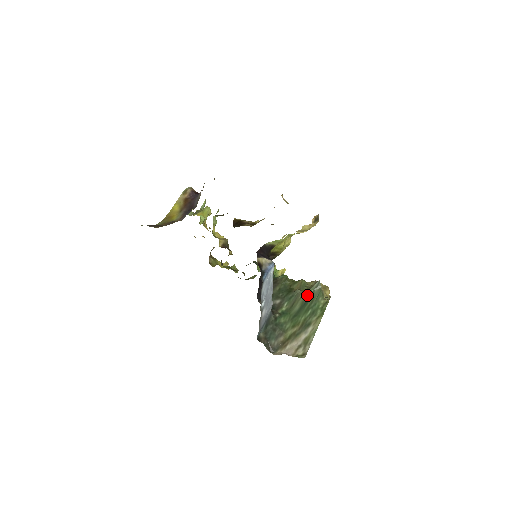
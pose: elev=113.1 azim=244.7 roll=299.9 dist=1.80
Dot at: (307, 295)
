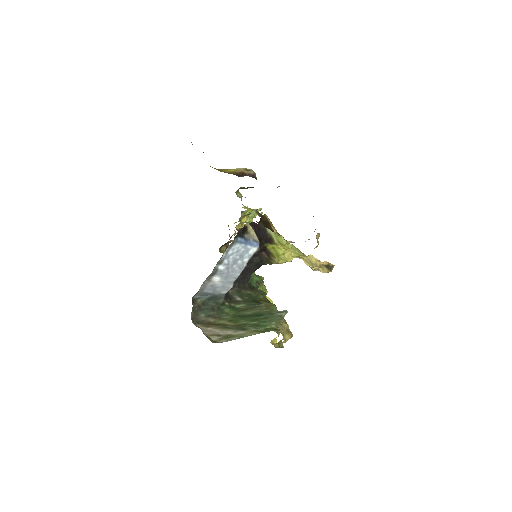
Dot at: (266, 311)
